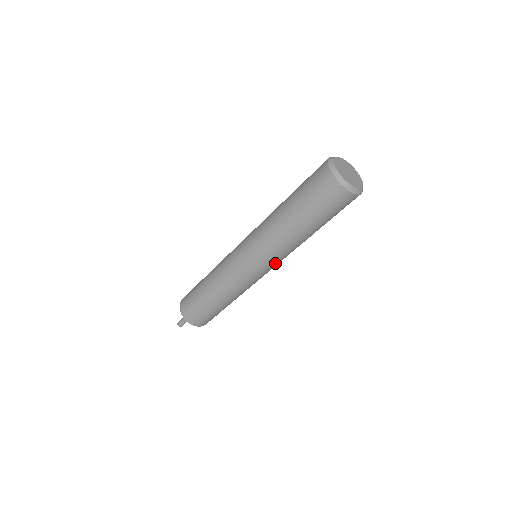
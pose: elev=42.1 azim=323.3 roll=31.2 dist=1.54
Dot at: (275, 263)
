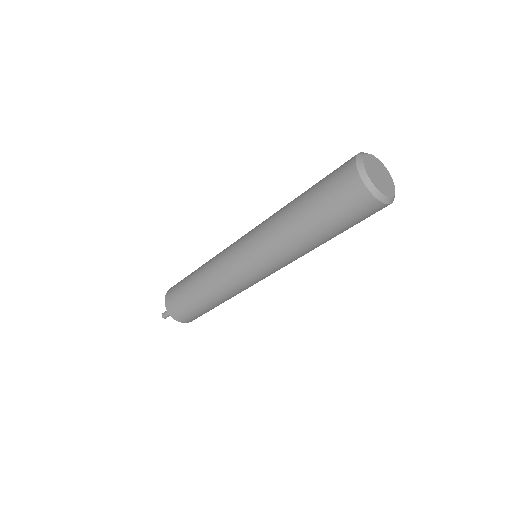
Dot at: occluded
